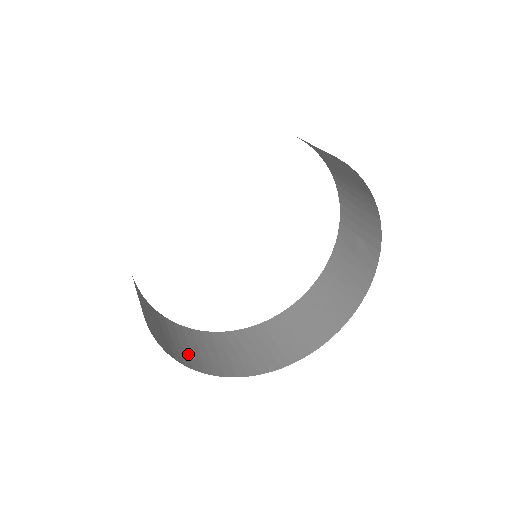
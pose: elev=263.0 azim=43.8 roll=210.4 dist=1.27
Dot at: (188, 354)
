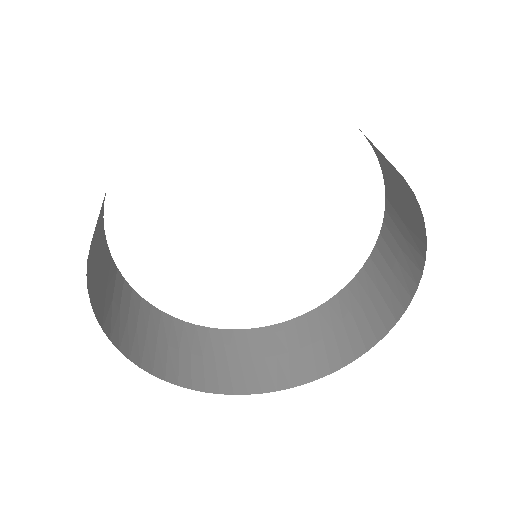
Dot at: (298, 363)
